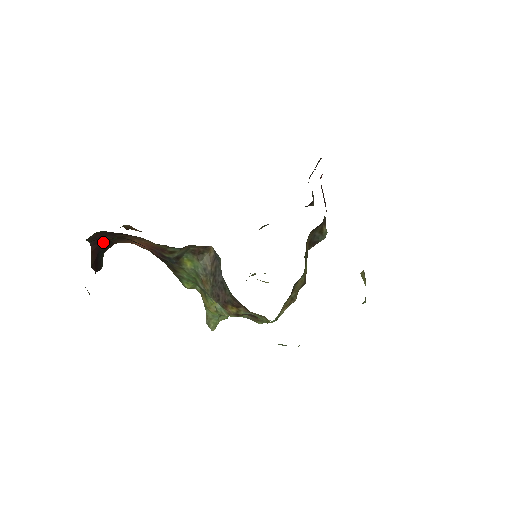
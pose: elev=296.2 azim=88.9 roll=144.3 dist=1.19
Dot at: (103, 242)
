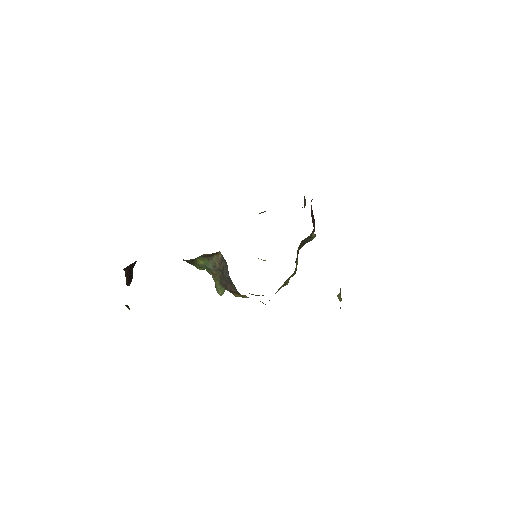
Dot at: (133, 263)
